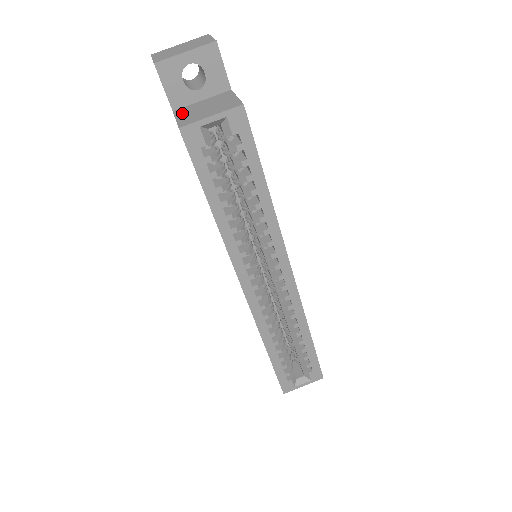
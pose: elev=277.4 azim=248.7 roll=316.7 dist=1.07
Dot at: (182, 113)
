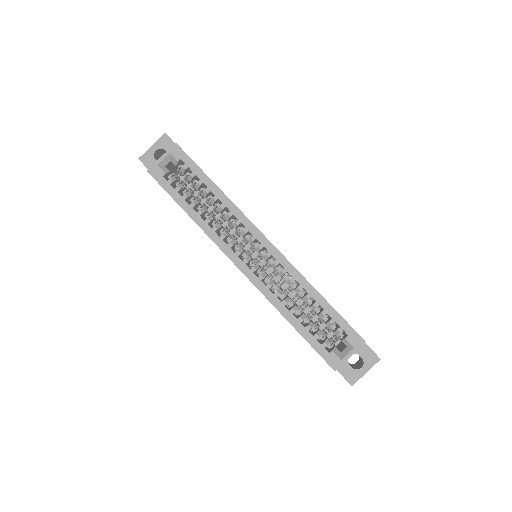
Dot at: occluded
